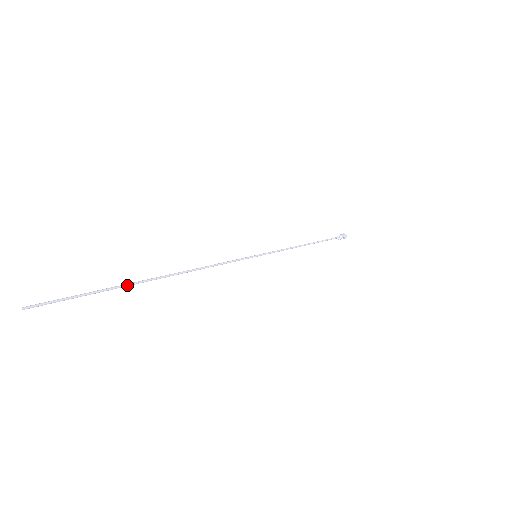
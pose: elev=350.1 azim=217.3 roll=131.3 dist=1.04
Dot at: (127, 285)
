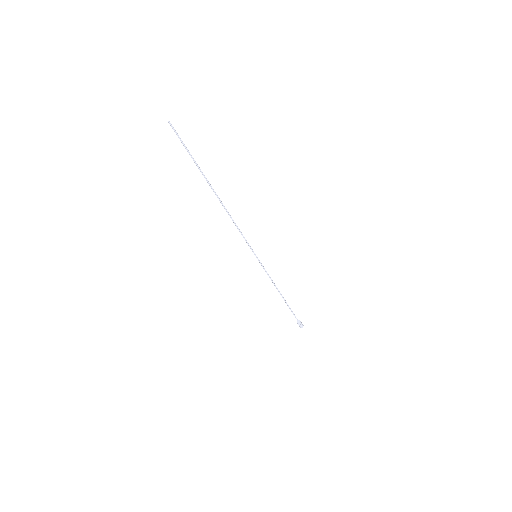
Dot at: (203, 174)
